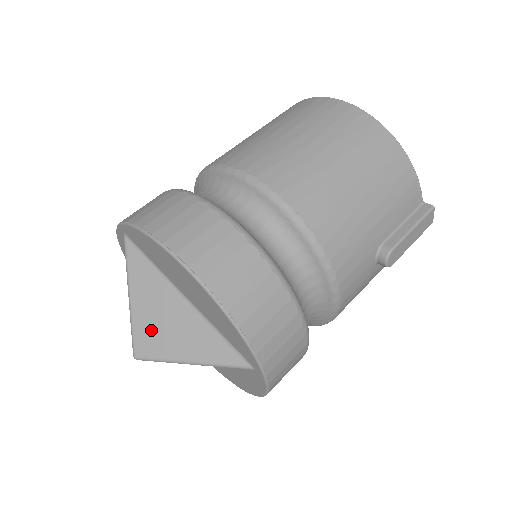
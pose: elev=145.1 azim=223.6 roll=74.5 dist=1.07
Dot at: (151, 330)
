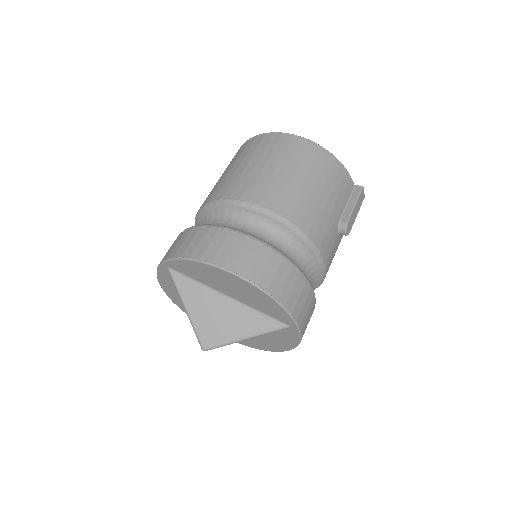
Dot at: (210, 327)
